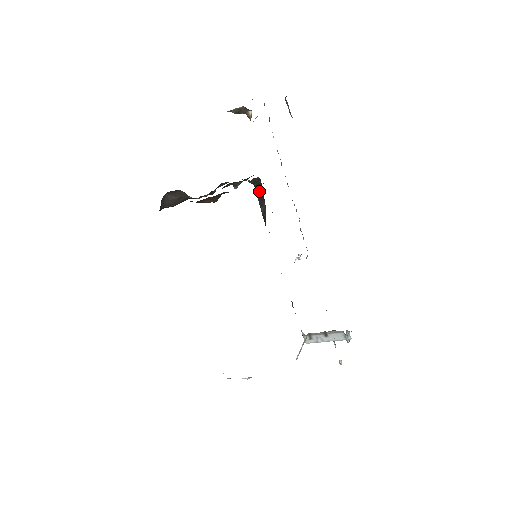
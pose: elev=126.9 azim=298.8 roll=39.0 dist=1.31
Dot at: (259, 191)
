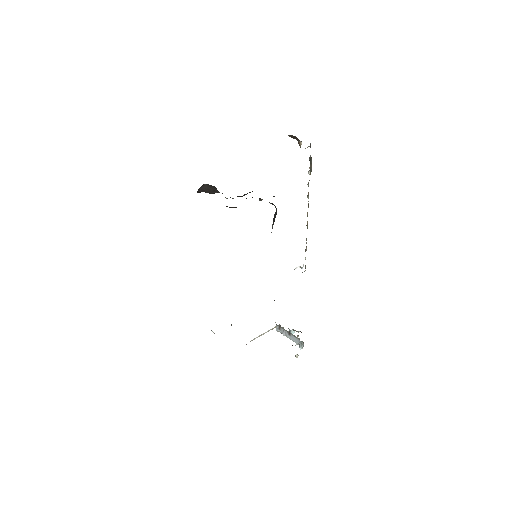
Dot at: (276, 211)
